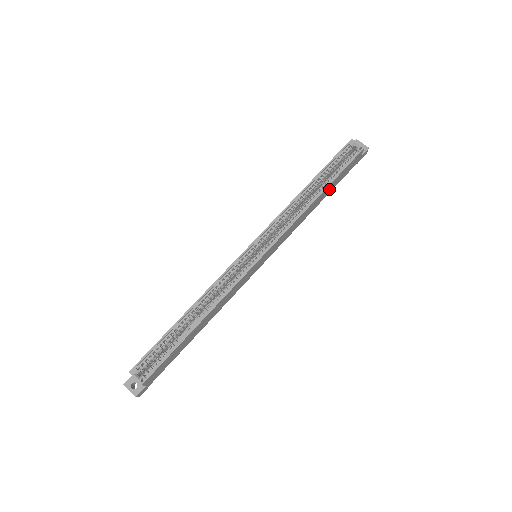
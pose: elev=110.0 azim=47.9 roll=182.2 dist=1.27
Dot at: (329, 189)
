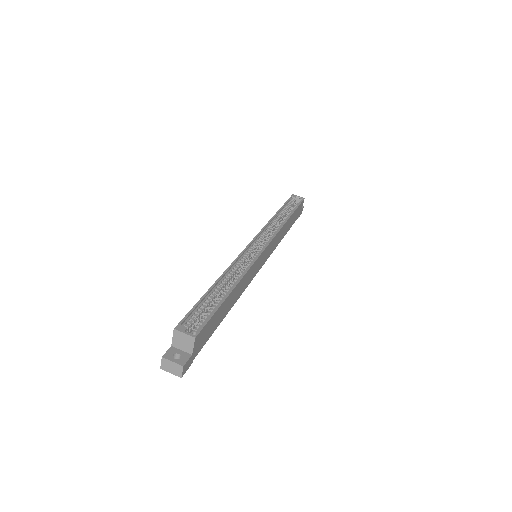
Dot at: (291, 222)
